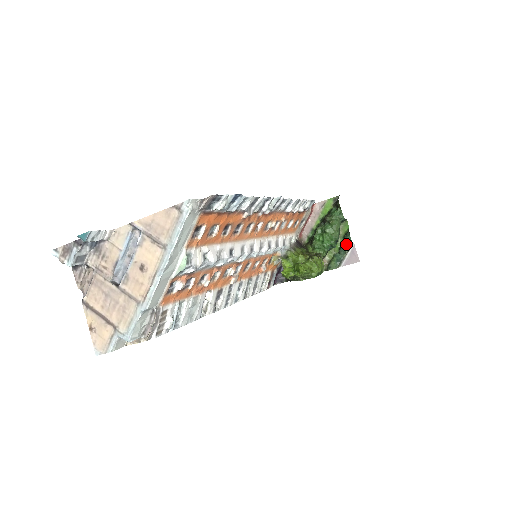
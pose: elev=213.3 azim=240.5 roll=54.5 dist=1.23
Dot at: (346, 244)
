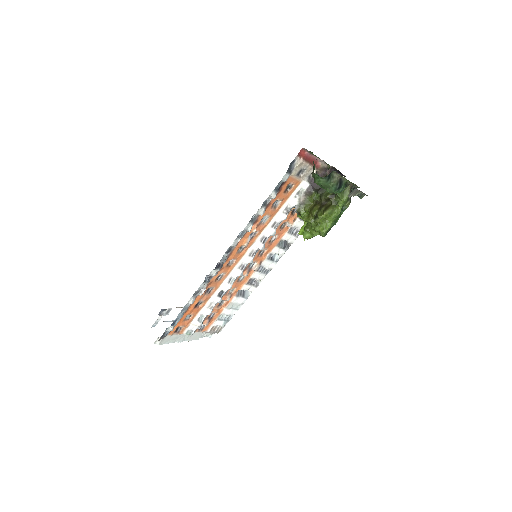
Dot at: occluded
